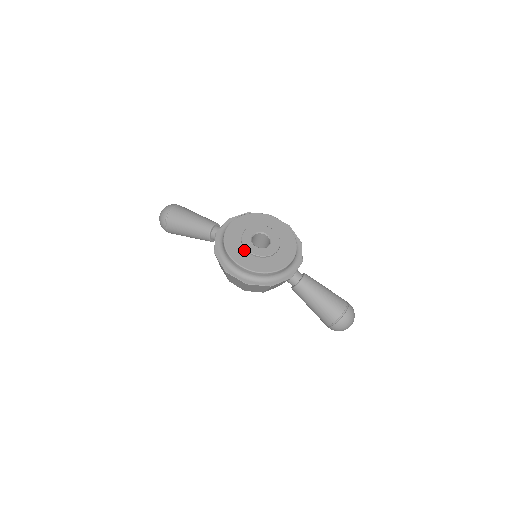
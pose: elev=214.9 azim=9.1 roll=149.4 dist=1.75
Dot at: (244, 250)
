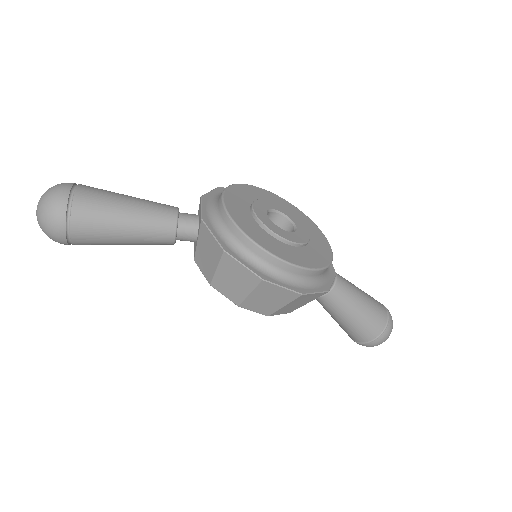
Dot at: (273, 238)
